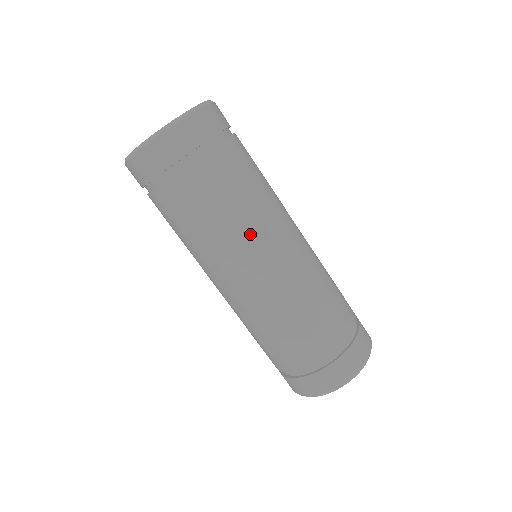
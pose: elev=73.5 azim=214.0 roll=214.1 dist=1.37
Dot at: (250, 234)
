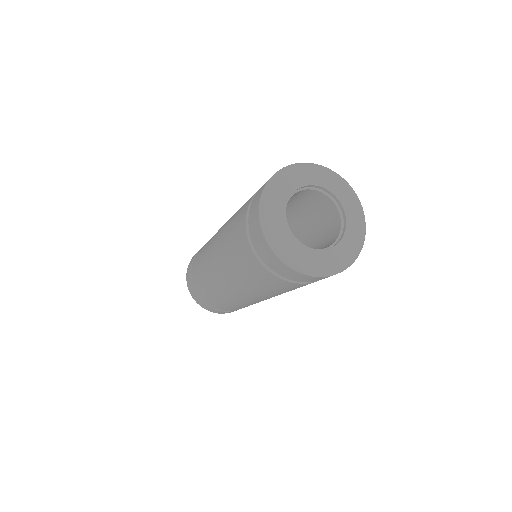
Dot at: occluded
